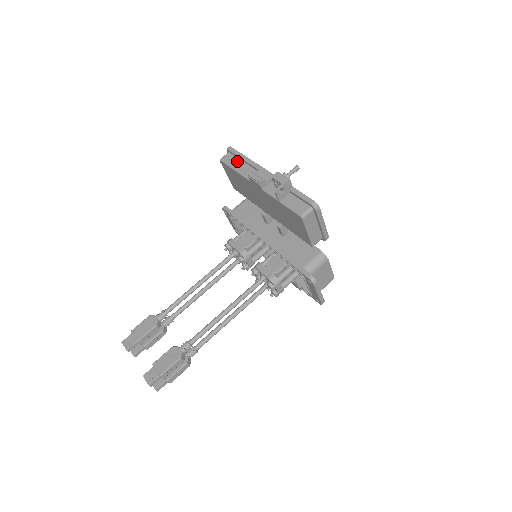
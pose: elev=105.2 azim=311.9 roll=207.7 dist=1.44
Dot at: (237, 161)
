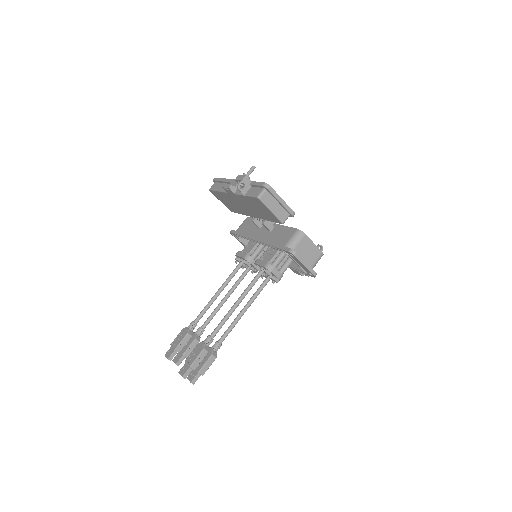
Dot at: (219, 185)
